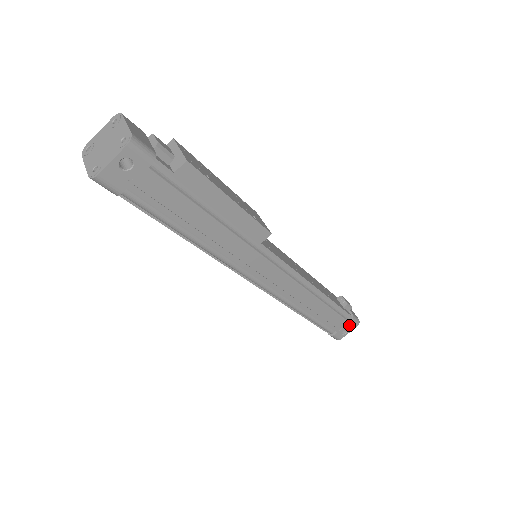
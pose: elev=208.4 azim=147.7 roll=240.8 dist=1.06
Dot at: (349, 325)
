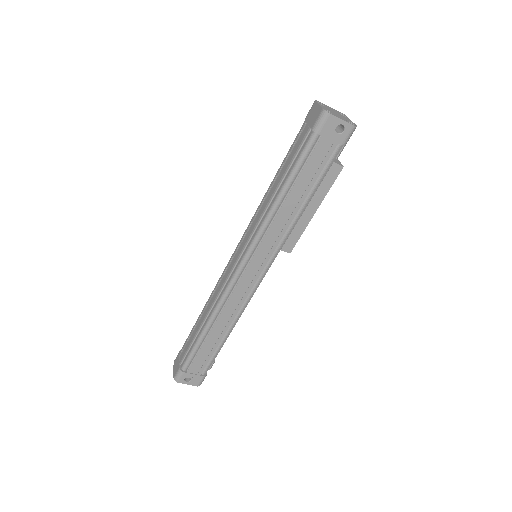
Dot at: (197, 378)
